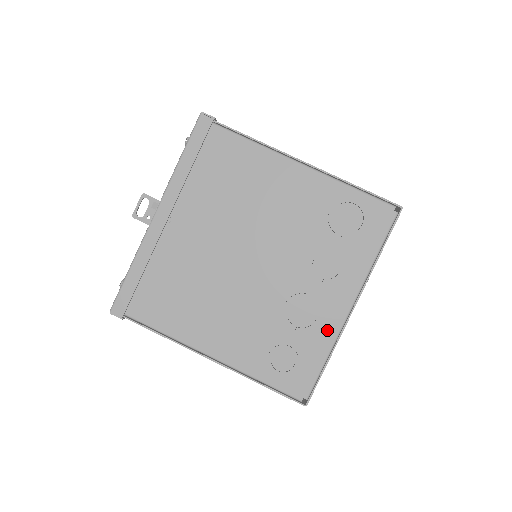
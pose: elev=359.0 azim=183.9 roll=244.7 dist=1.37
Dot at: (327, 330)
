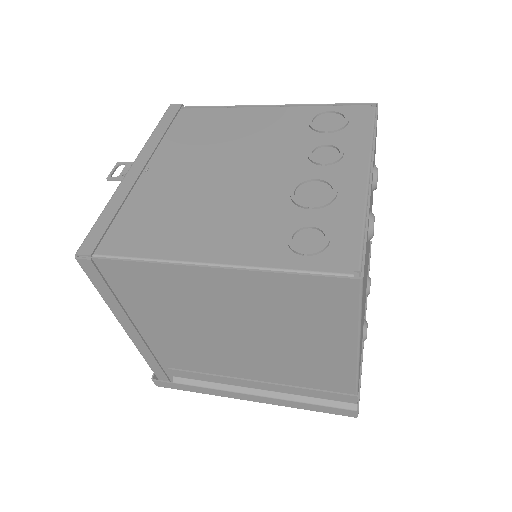
Dot at: (351, 199)
